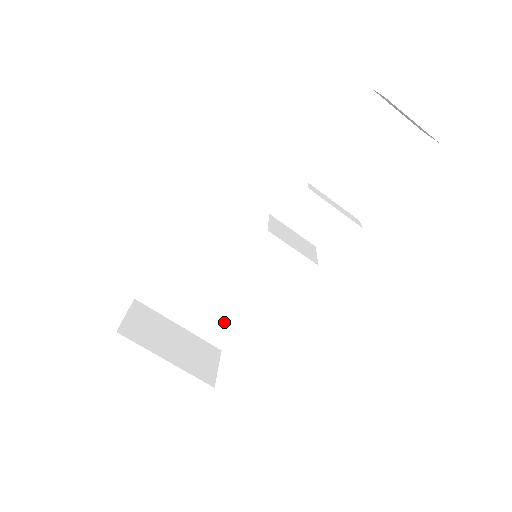
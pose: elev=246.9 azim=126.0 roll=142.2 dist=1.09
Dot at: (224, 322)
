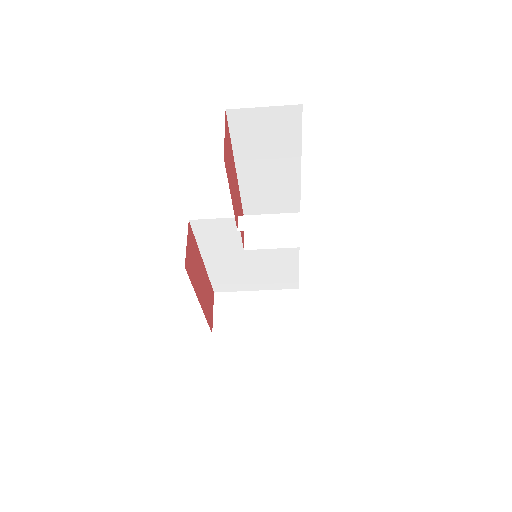
Dot at: (283, 277)
